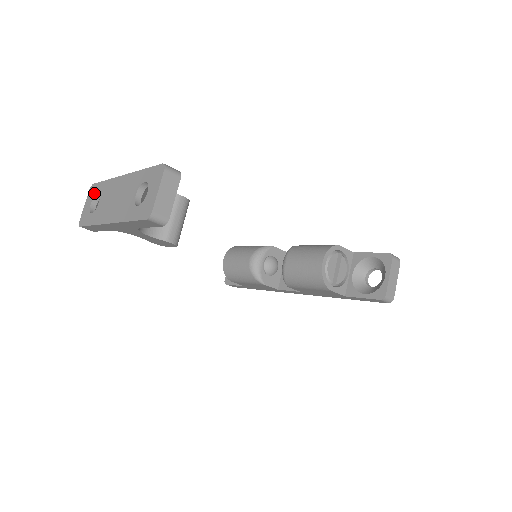
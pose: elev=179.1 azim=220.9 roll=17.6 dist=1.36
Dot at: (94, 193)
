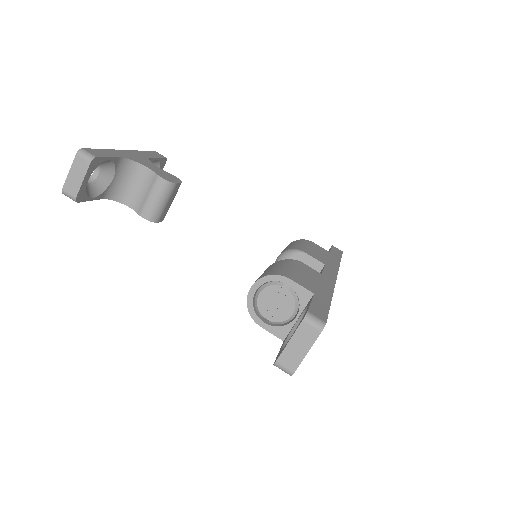
Dot at: occluded
